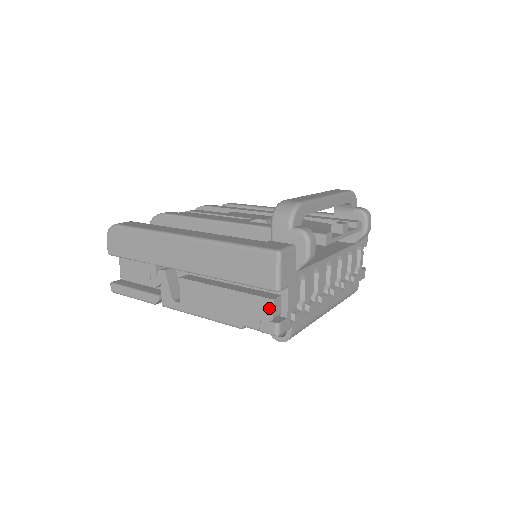
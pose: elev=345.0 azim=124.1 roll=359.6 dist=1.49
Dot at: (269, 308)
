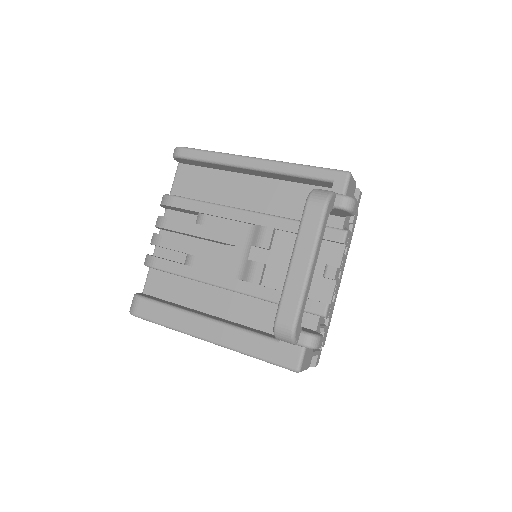
Dot at: occluded
